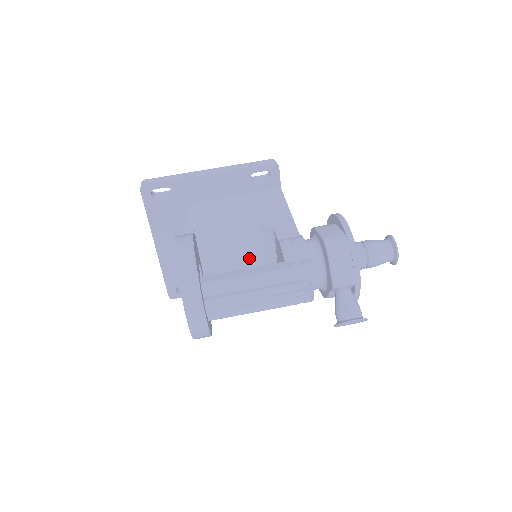
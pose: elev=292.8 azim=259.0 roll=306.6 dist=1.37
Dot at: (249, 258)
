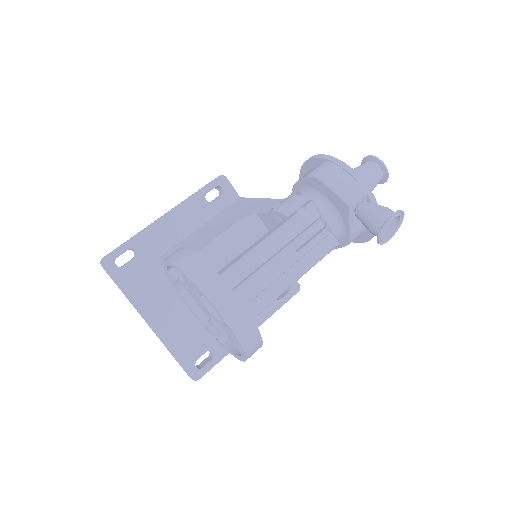
Dot at: occluded
